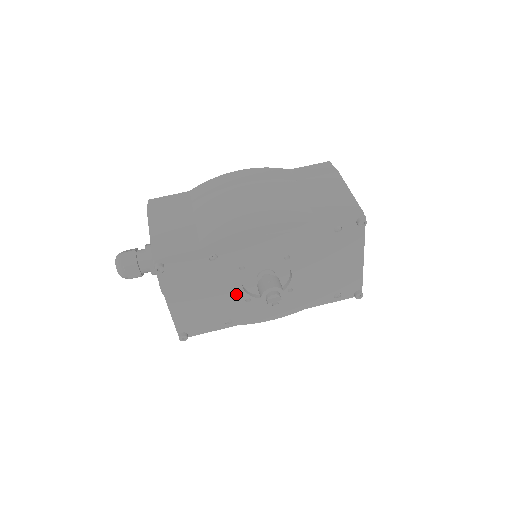
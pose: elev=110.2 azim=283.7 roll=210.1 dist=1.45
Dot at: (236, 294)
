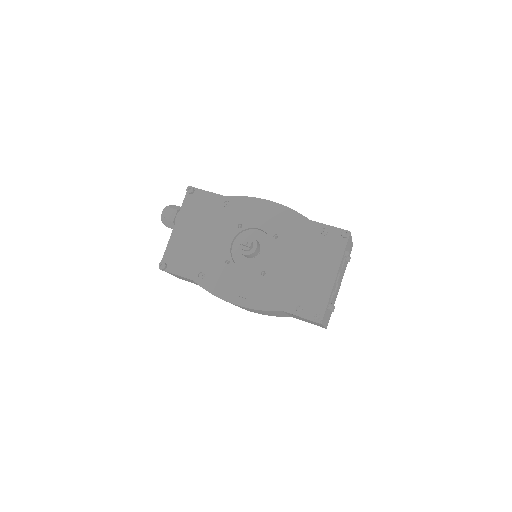
Dot at: (223, 249)
